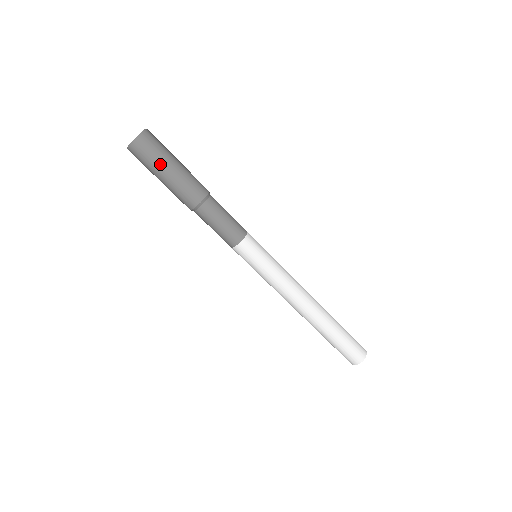
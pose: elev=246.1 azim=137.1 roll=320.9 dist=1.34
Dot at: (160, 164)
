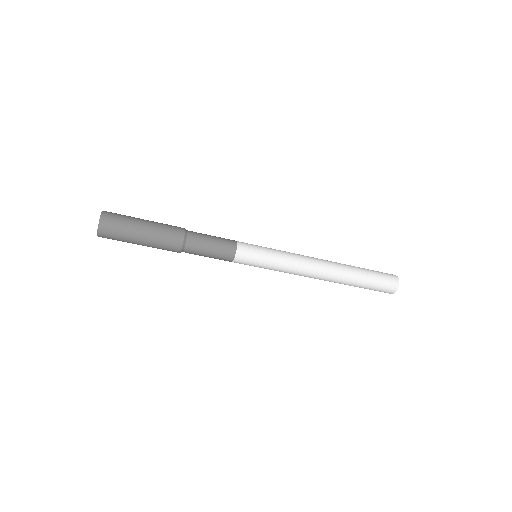
Dot at: (129, 241)
